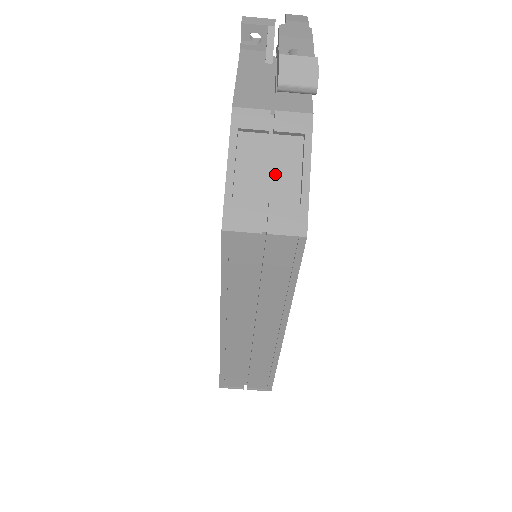
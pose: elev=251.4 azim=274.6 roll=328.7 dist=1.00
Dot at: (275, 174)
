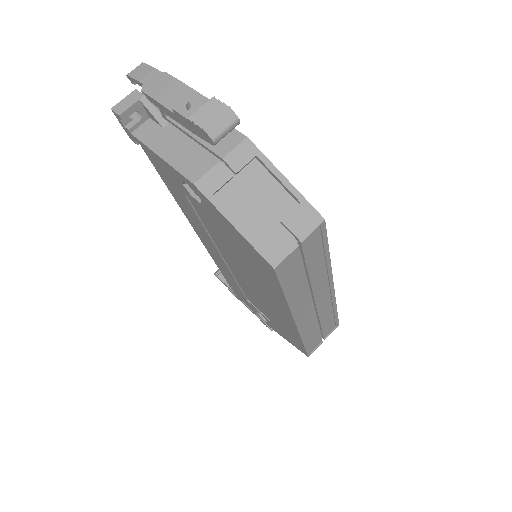
Dot at: (264, 200)
